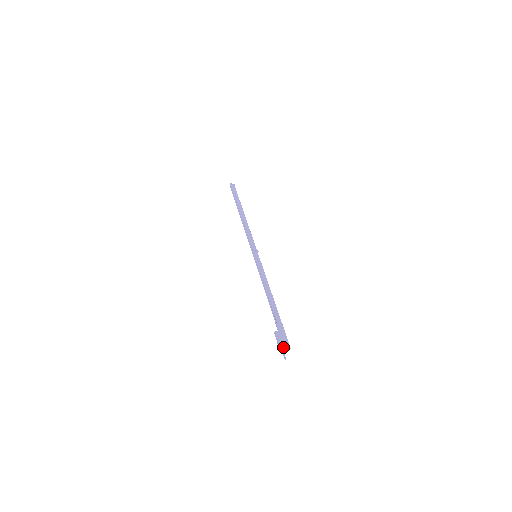
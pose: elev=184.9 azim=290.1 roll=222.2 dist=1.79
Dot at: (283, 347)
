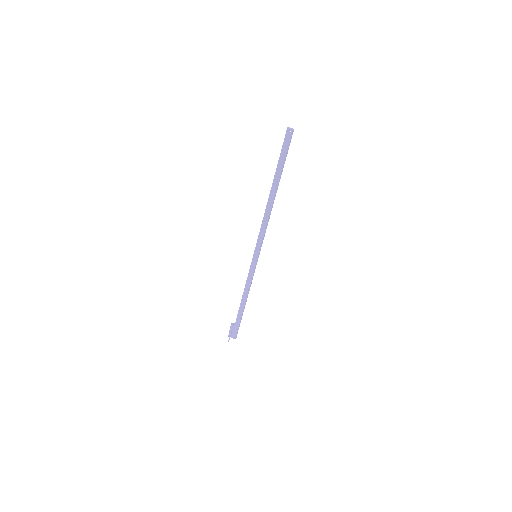
Dot at: (231, 335)
